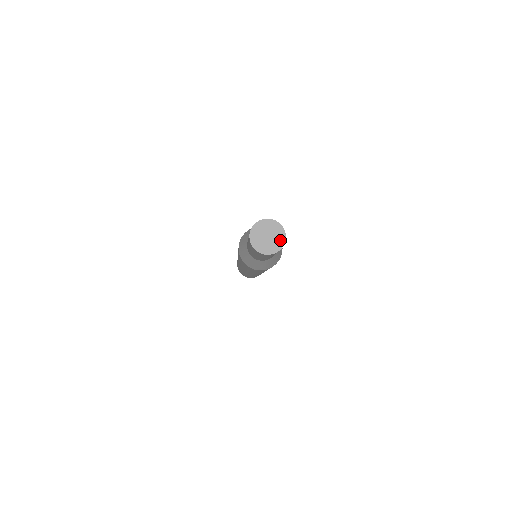
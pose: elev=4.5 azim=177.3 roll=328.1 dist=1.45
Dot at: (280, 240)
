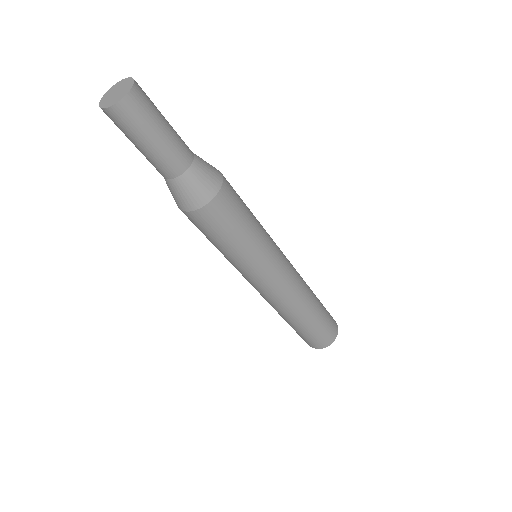
Dot at: (128, 83)
